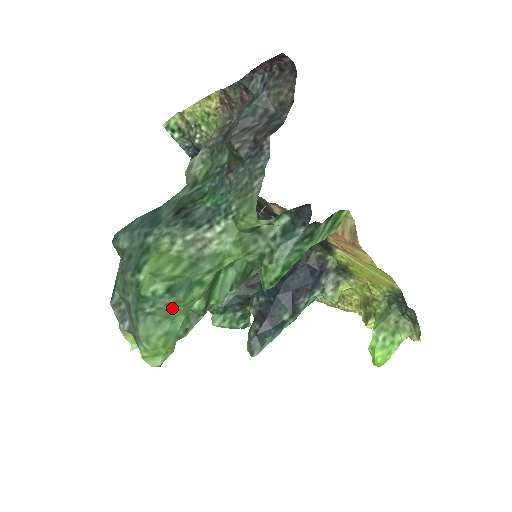
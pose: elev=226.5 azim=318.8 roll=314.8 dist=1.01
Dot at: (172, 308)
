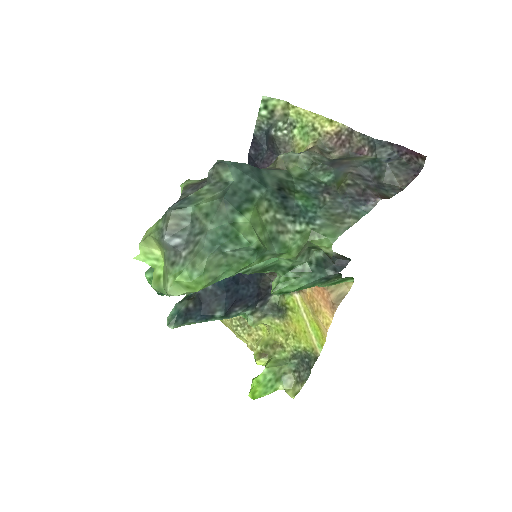
Dot at: (239, 262)
